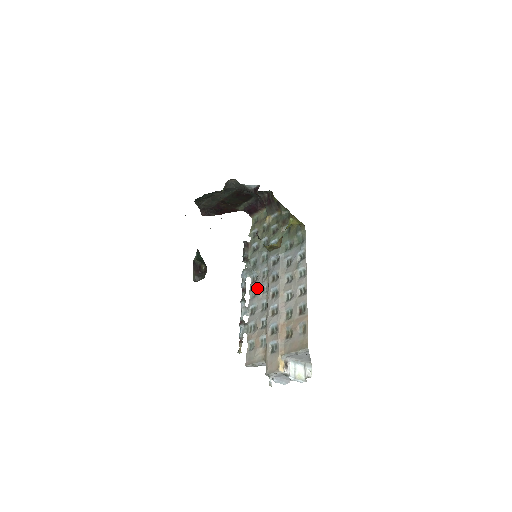
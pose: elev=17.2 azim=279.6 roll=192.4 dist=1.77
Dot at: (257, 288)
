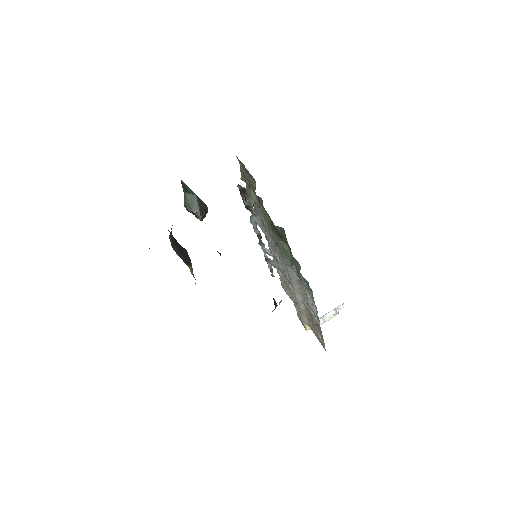
Dot at: occluded
